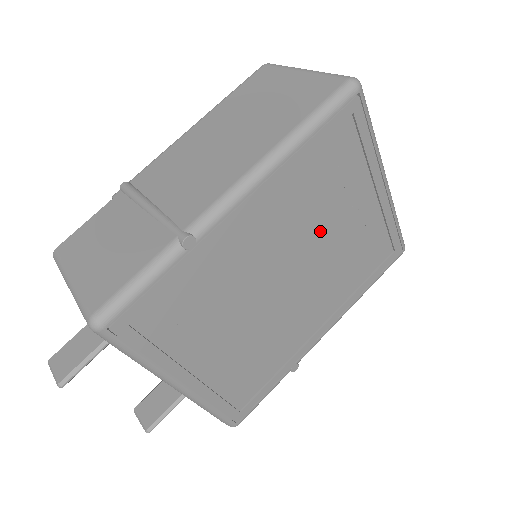
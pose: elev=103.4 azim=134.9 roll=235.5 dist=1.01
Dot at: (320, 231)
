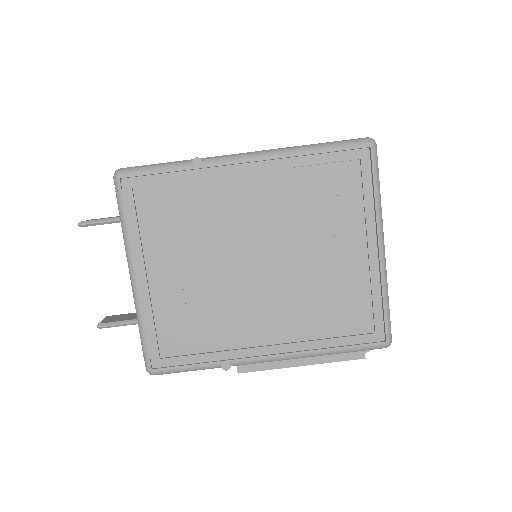
Dot at: (301, 241)
